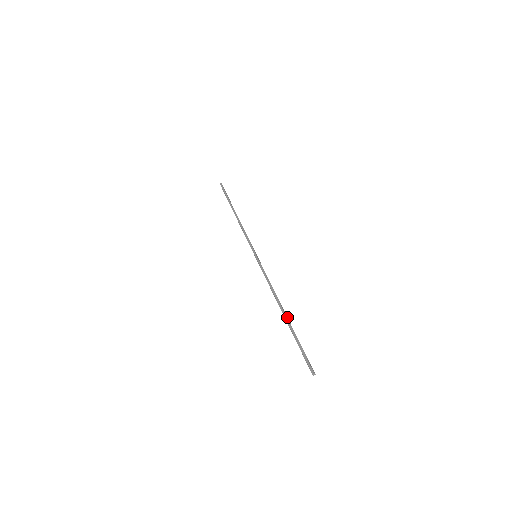
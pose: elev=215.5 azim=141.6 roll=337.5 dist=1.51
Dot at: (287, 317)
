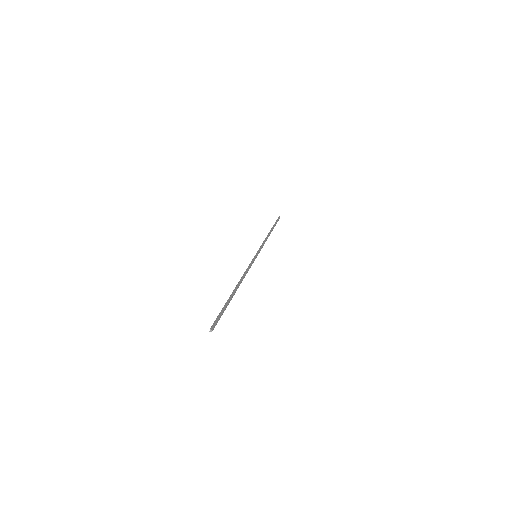
Dot at: occluded
